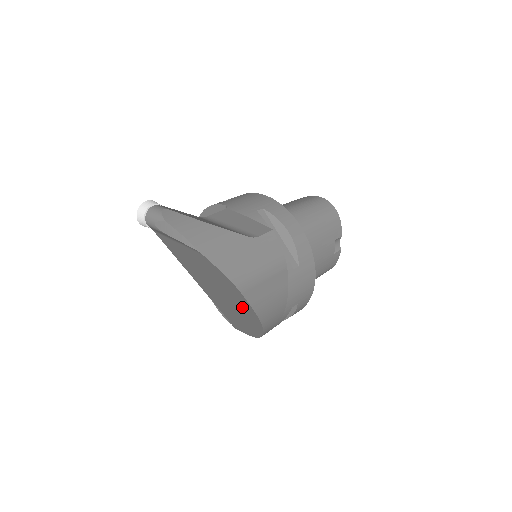
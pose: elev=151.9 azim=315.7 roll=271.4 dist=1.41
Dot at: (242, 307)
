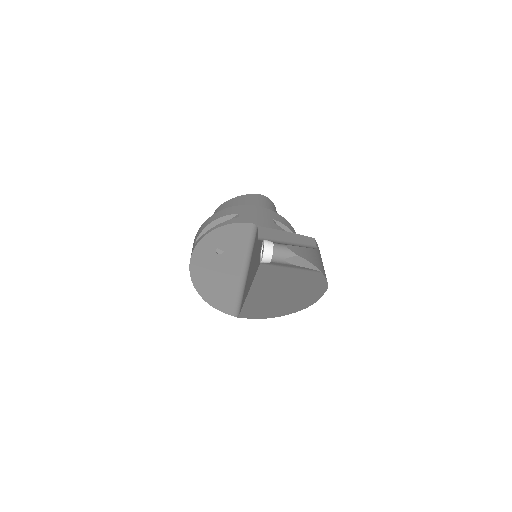
Dot at: (302, 299)
